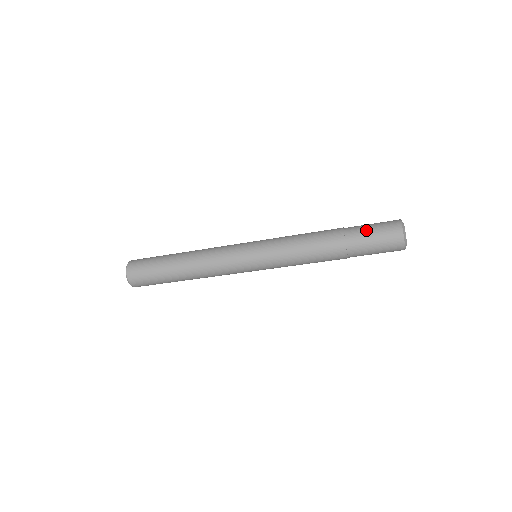
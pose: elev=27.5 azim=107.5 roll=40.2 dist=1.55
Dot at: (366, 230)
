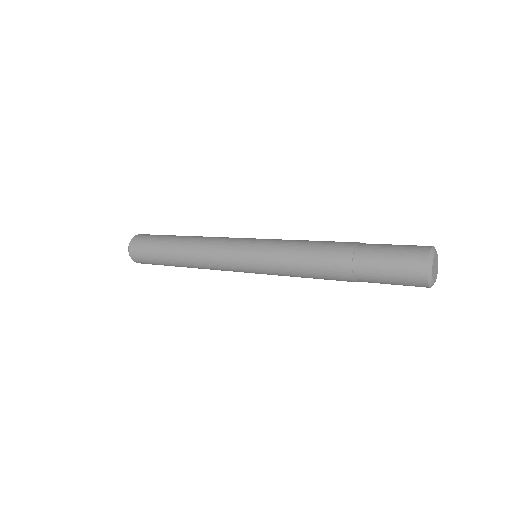
Dot at: (380, 267)
